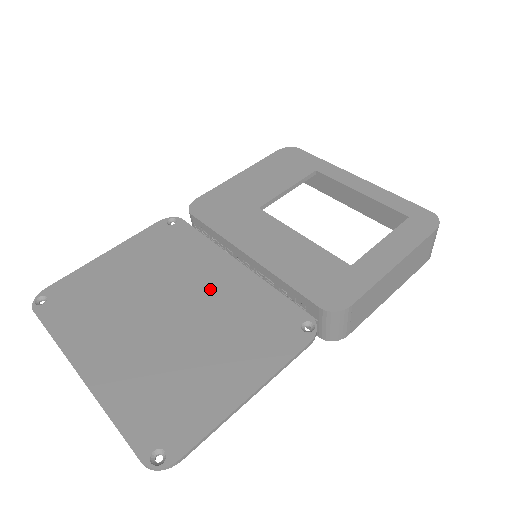
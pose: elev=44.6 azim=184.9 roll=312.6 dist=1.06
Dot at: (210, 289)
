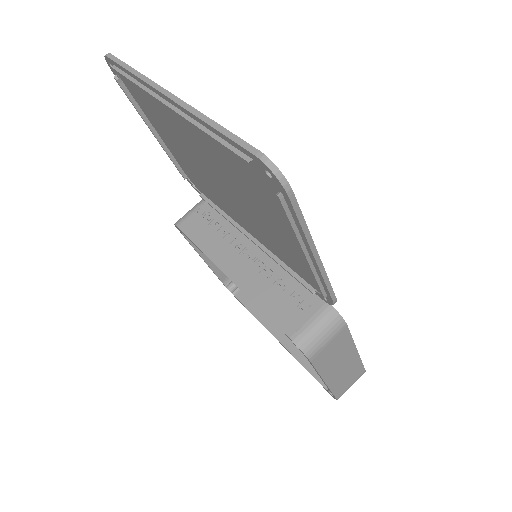
Dot at: occluded
